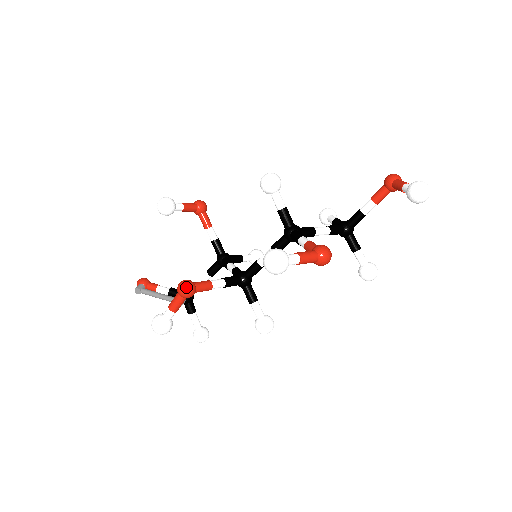
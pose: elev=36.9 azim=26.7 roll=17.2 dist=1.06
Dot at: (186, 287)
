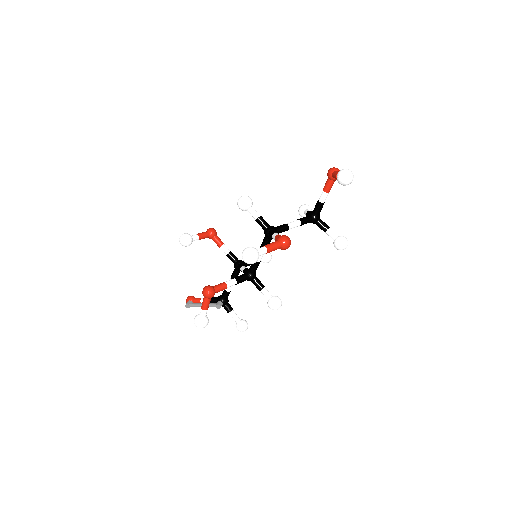
Dot at: (207, 291)
